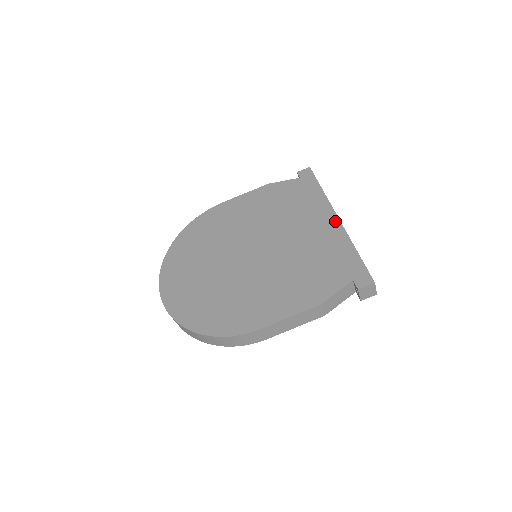
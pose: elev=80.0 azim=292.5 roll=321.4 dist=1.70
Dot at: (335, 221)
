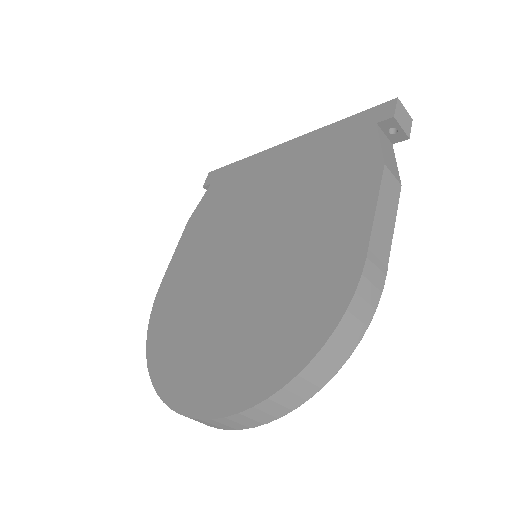
Dot at: (287, 145)
